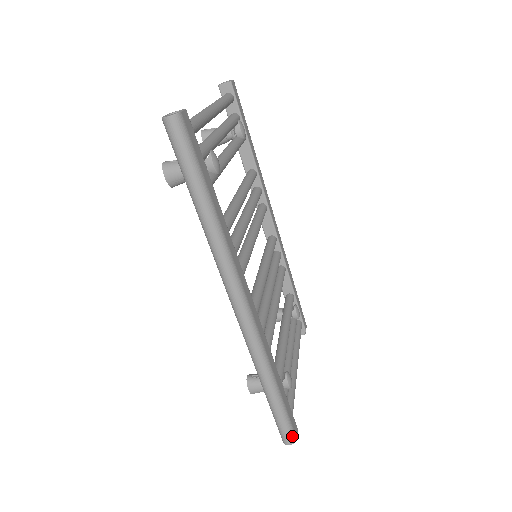
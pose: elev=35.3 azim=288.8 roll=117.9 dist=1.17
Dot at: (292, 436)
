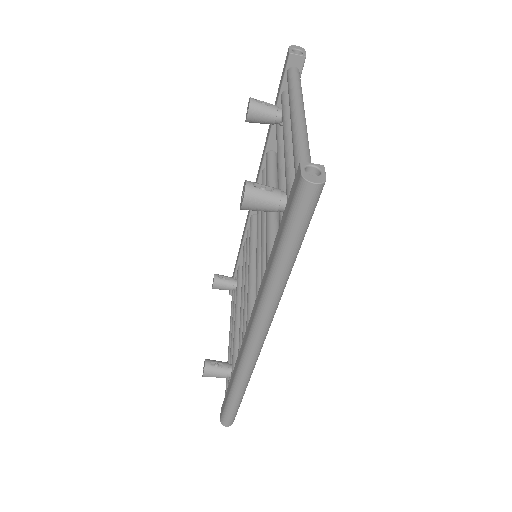
Dot at: (233, 421)
